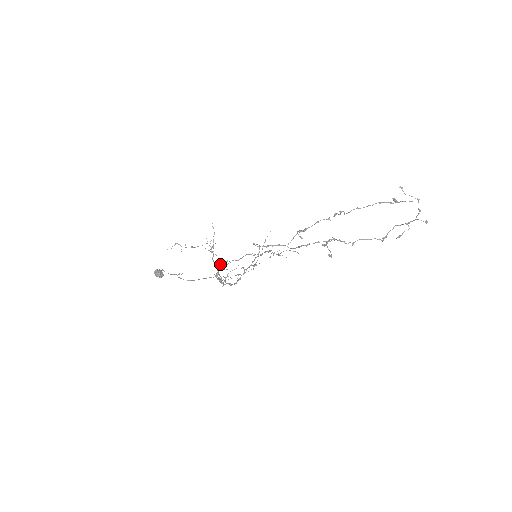
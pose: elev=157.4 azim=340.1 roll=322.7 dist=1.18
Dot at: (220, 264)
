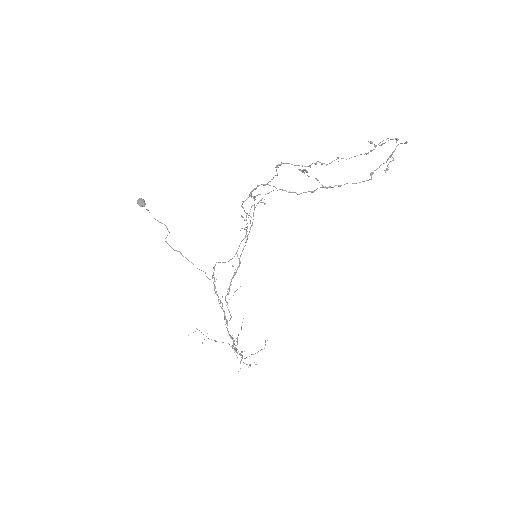
Dot at: occluded
